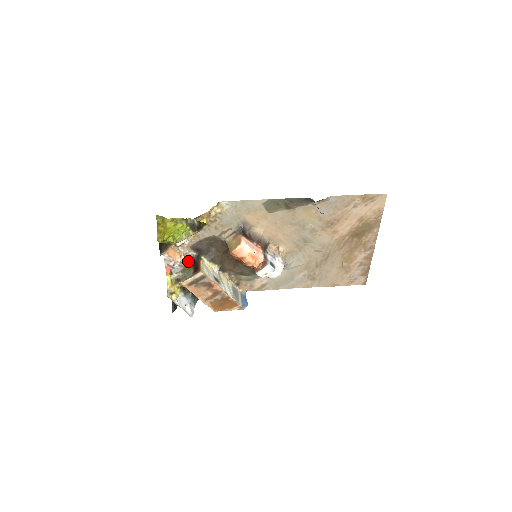
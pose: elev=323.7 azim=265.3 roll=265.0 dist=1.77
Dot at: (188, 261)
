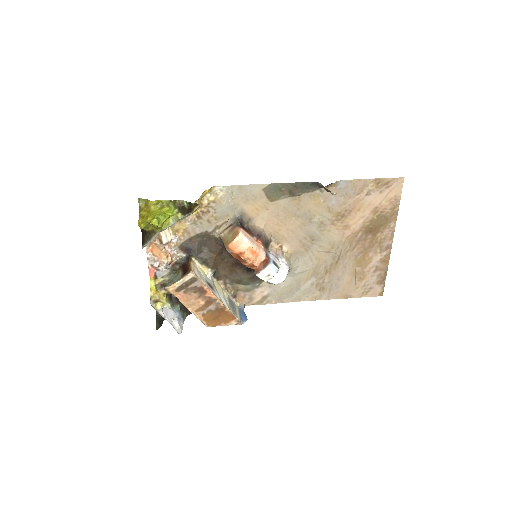
Dot at: (176, 264)
